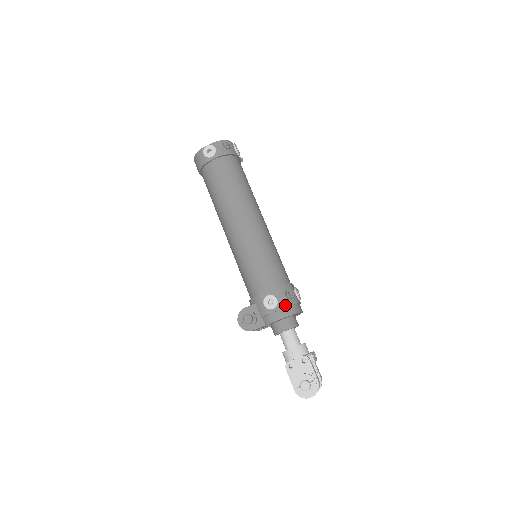
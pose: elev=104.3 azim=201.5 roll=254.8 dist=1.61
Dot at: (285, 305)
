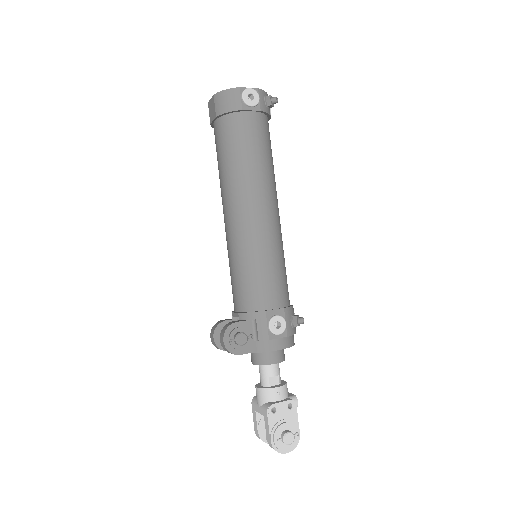
Dot at: (291, 333)
